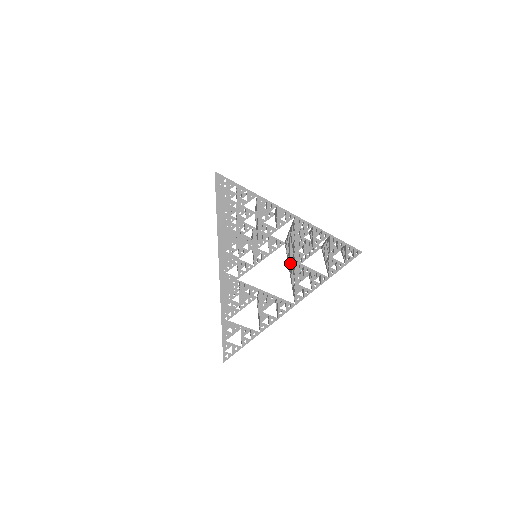
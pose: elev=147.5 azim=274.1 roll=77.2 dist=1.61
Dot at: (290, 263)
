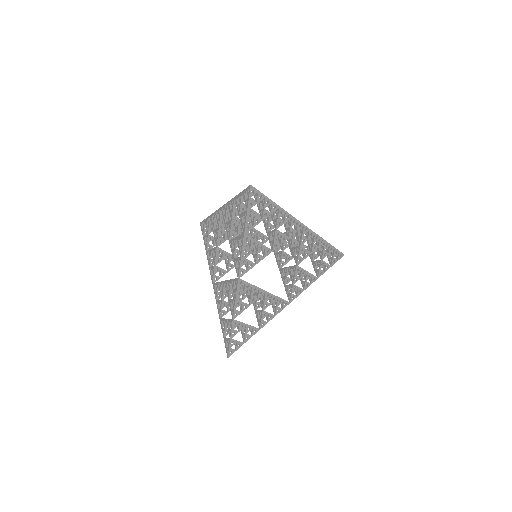
Dot at: (281, 261)
